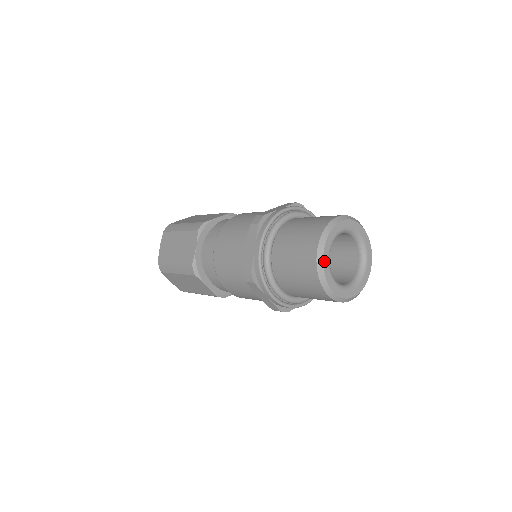
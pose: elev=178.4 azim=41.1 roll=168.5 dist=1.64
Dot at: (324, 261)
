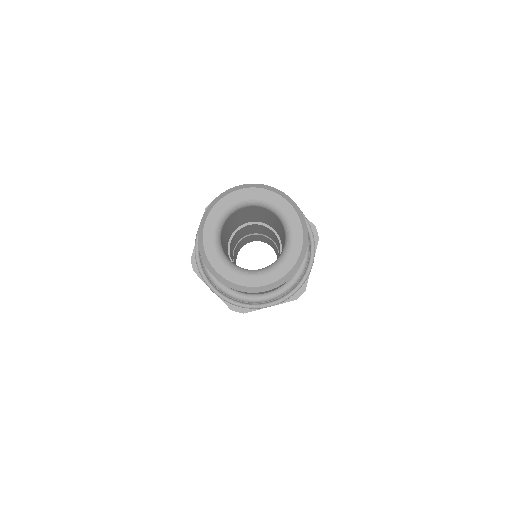
Dot at: (205, 235)
